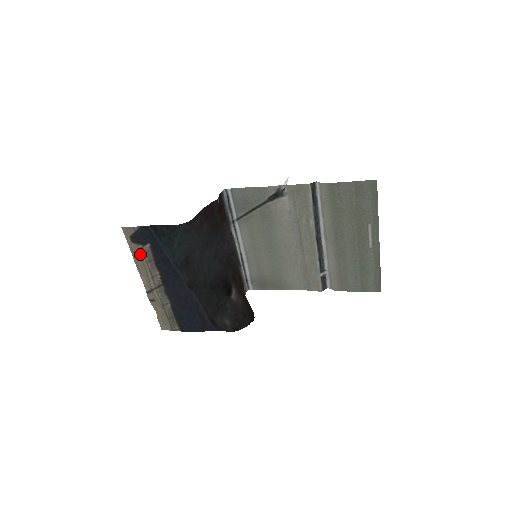
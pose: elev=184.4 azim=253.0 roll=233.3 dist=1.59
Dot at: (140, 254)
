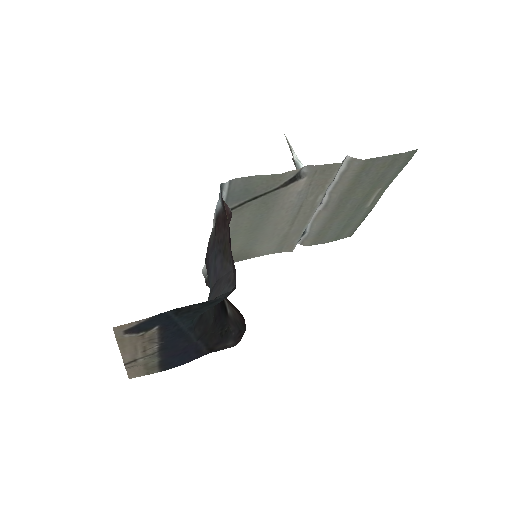
Dot at: (134, 340)
